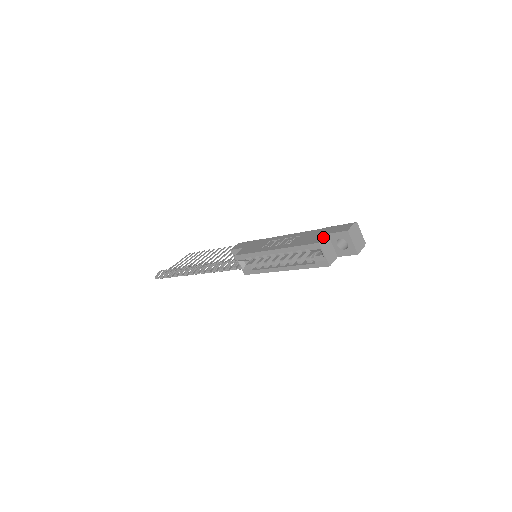
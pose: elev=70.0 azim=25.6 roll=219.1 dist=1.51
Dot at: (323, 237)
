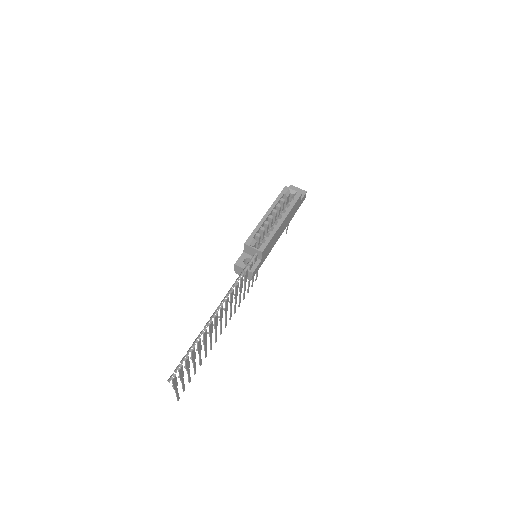
Dot at: occluded
